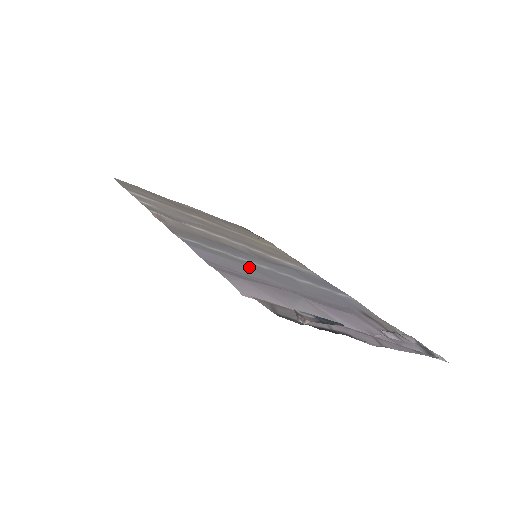
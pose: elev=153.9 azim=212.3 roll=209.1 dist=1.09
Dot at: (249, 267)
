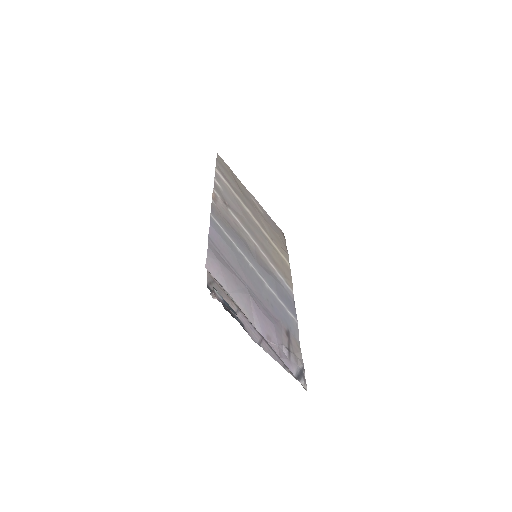
Dot at: (237, 258)
